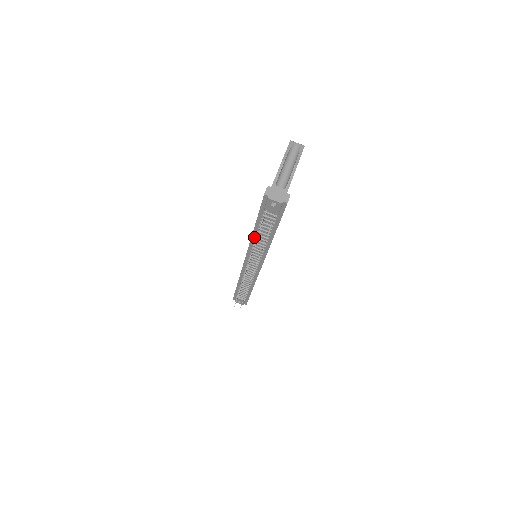
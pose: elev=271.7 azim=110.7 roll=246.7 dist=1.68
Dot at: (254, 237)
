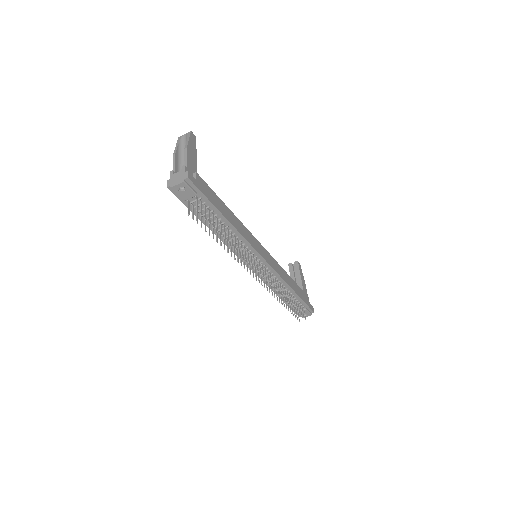
Dot at: occluded
